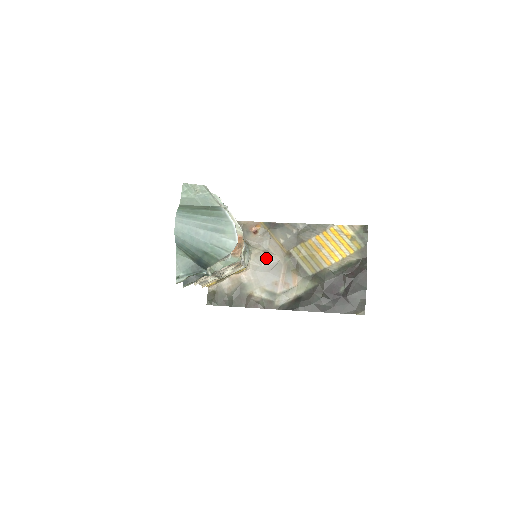
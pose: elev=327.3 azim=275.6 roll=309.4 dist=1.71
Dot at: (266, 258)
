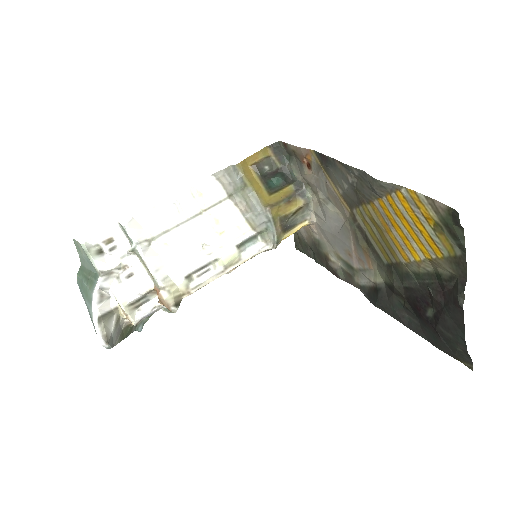
Dot at: (328, 213)
